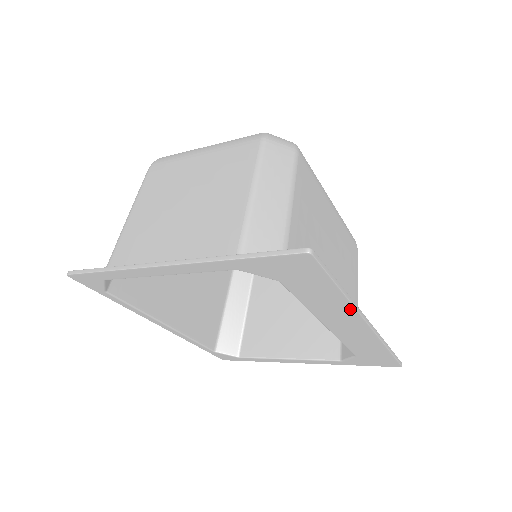
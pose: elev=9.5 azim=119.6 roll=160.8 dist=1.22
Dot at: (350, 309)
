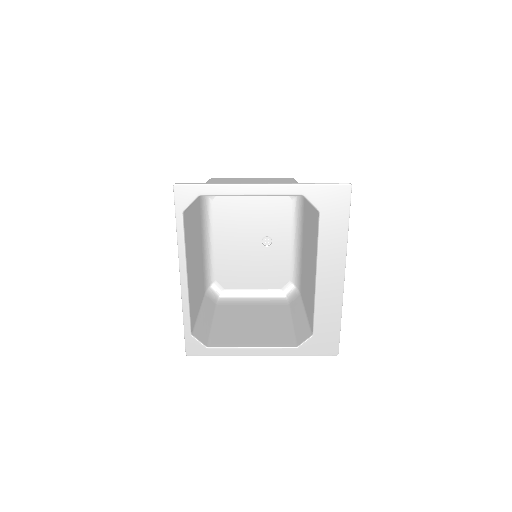
Dot at: (343, 252)
